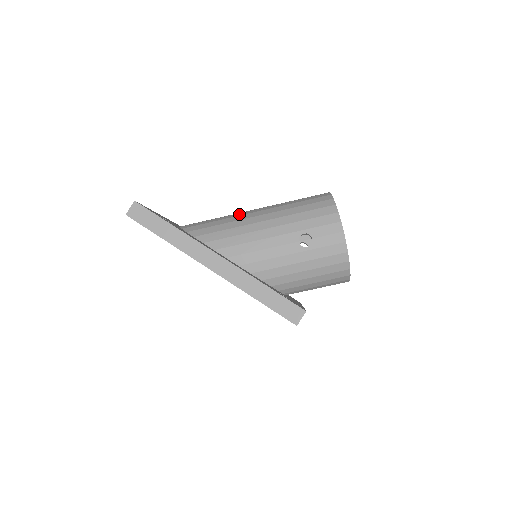
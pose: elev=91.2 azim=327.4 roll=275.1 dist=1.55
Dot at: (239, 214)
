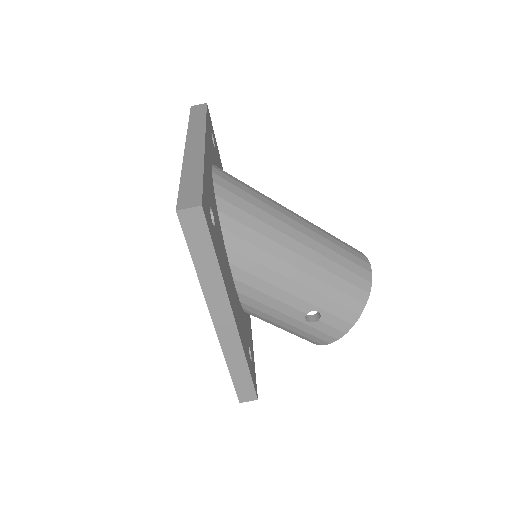
Dot at: (284, 228)
